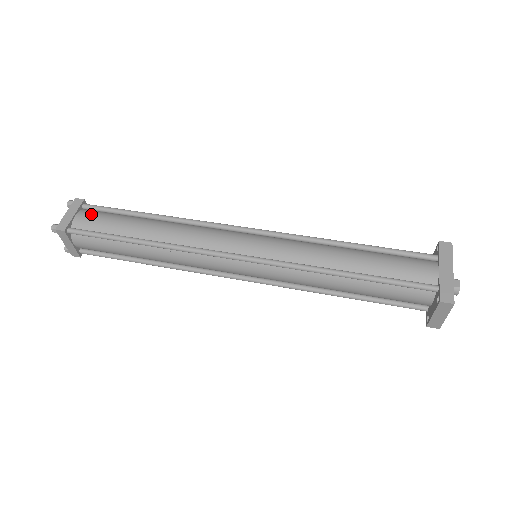
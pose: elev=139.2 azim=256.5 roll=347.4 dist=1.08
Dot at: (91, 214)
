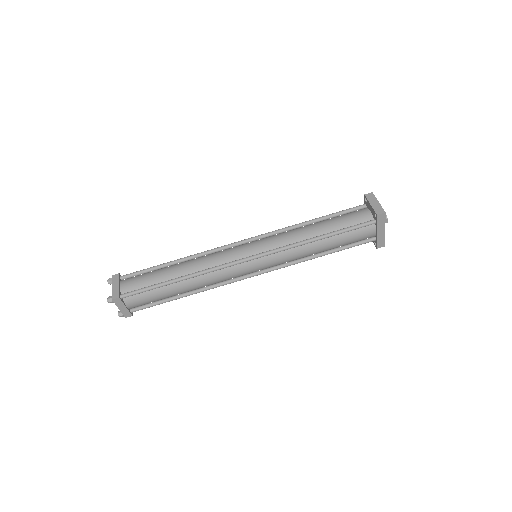
Dot at: (135, 300)
